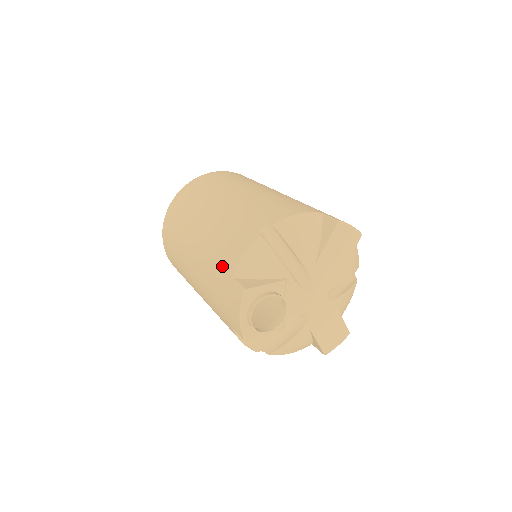
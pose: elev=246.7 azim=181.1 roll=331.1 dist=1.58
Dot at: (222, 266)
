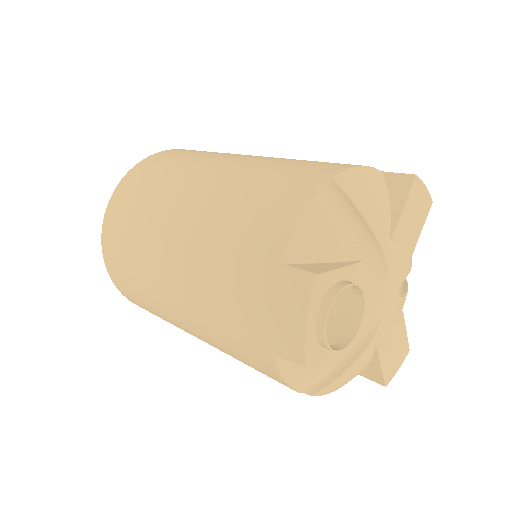
Dot at: (250, 250)
